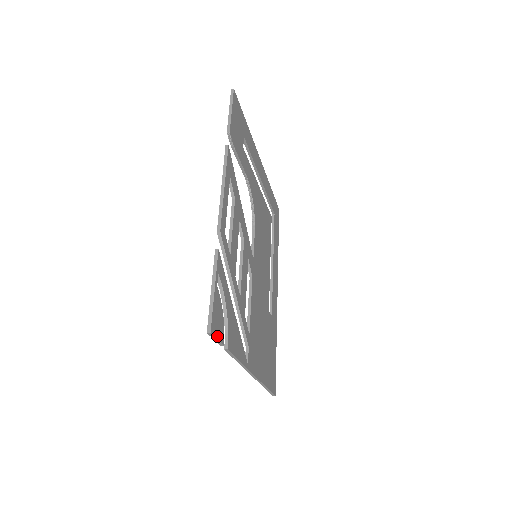
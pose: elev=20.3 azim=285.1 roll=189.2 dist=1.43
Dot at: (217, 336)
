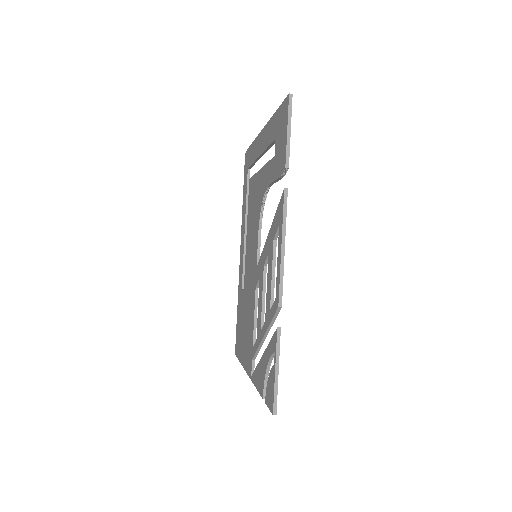
Dot at: occluded
